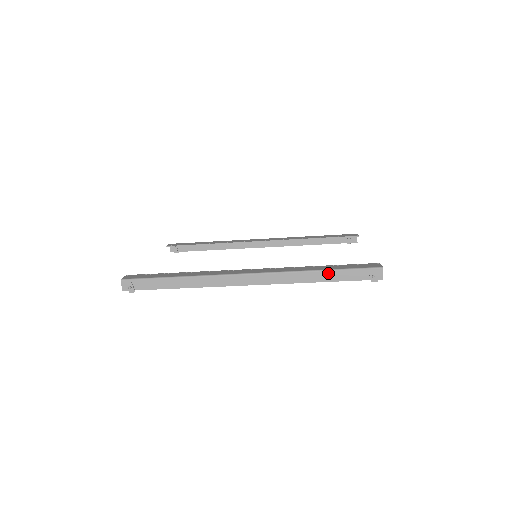
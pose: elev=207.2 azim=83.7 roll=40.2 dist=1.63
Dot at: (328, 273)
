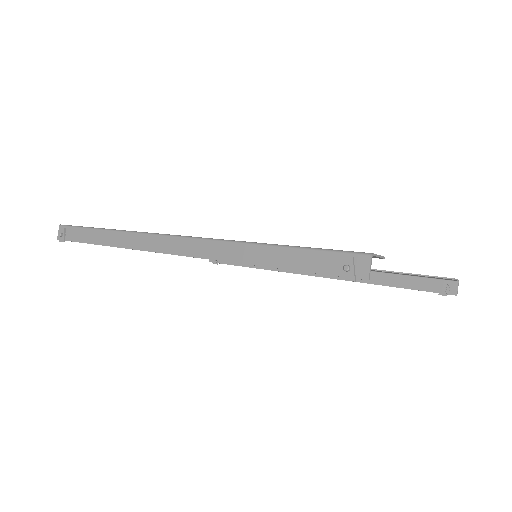
Dot at: (275, 250)
